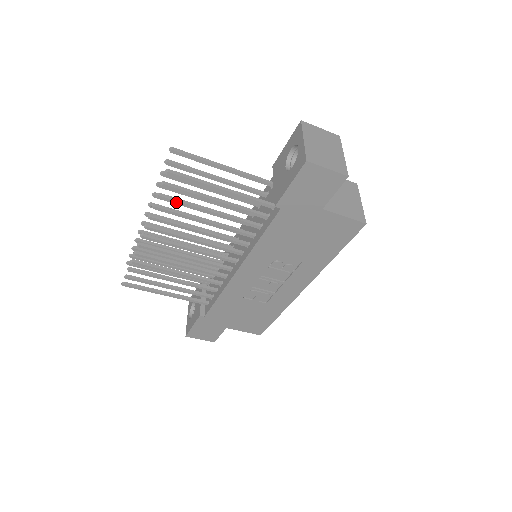
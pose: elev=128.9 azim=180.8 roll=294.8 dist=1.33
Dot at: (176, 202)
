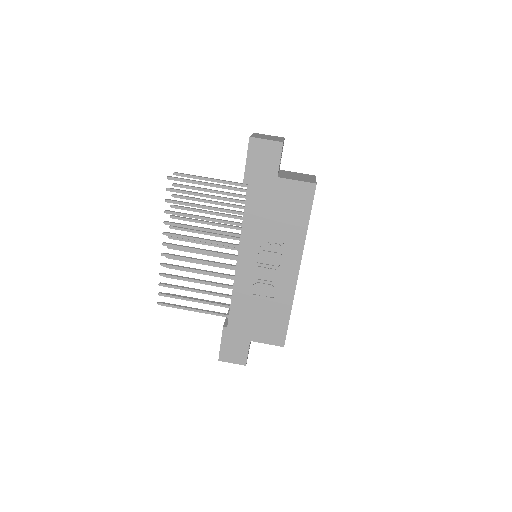
Dot at: (179, 203)
